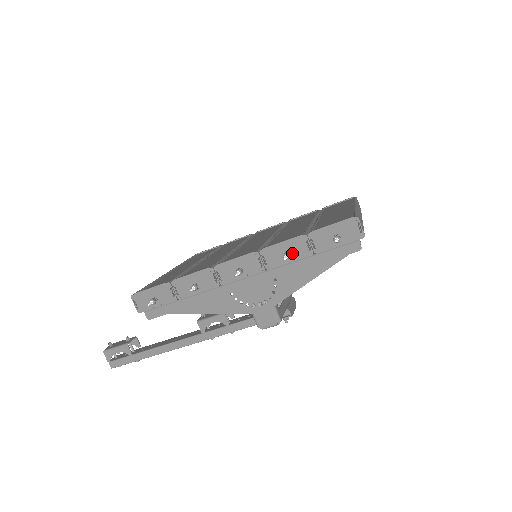
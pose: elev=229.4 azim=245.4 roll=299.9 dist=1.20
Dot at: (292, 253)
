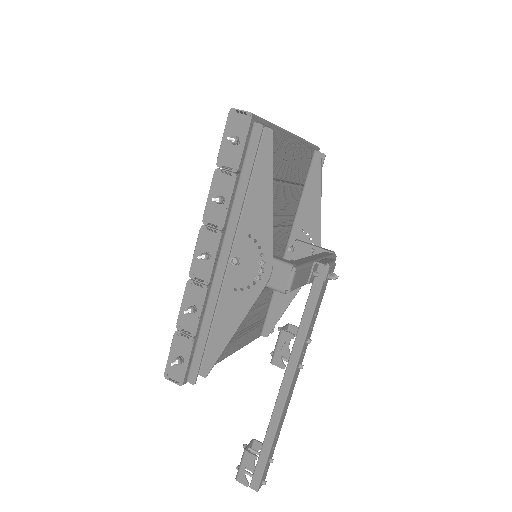
Dot at: (223, 194)
